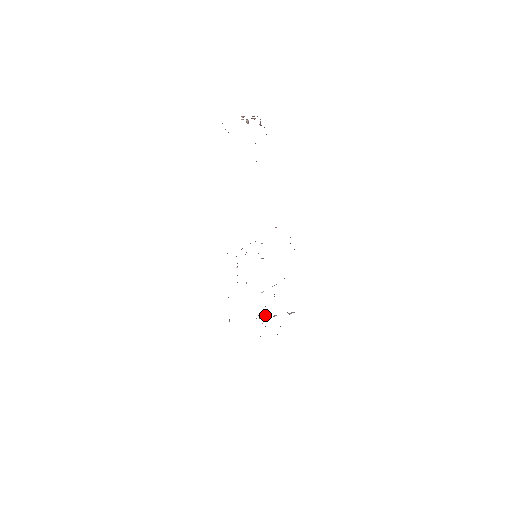
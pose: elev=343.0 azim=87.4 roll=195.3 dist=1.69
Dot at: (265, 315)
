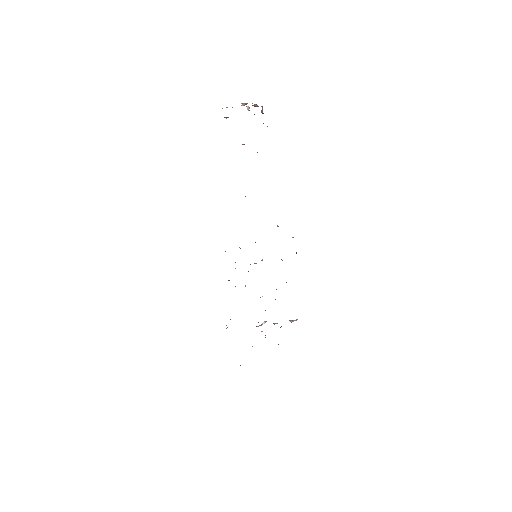
Dot at: occluded
